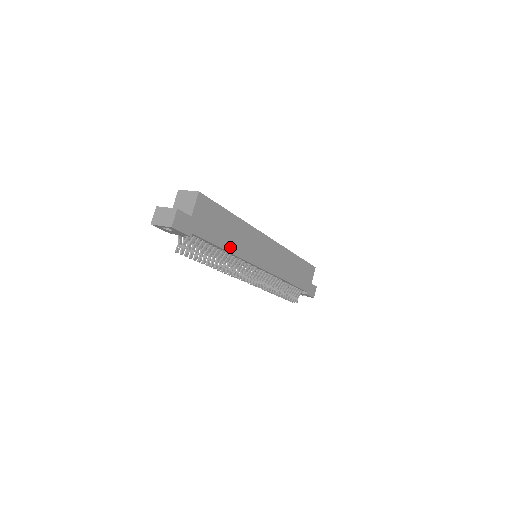
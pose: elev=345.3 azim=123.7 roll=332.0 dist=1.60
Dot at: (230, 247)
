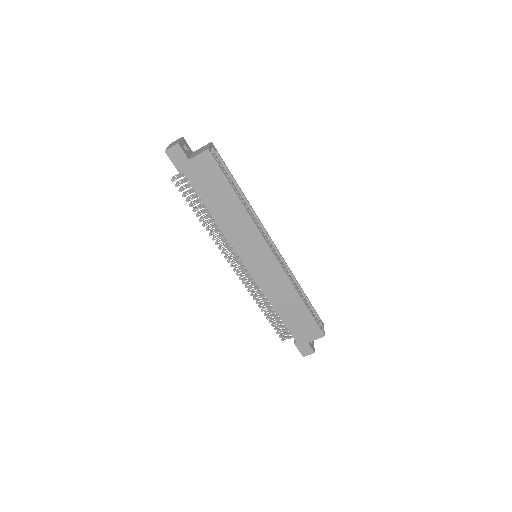
Dot at: (218, 216)
